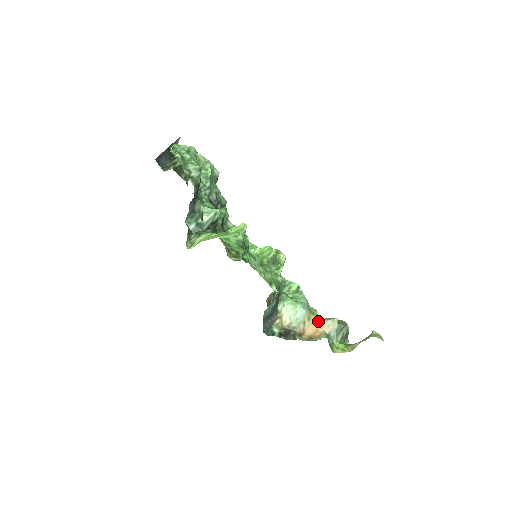
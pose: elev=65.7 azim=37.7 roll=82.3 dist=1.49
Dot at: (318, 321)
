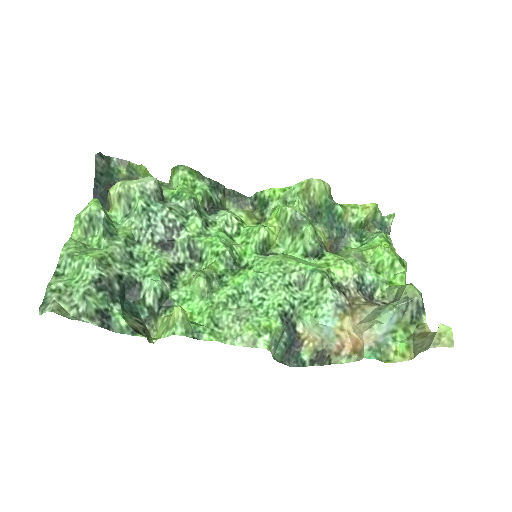
Dot at: (354, 330)
